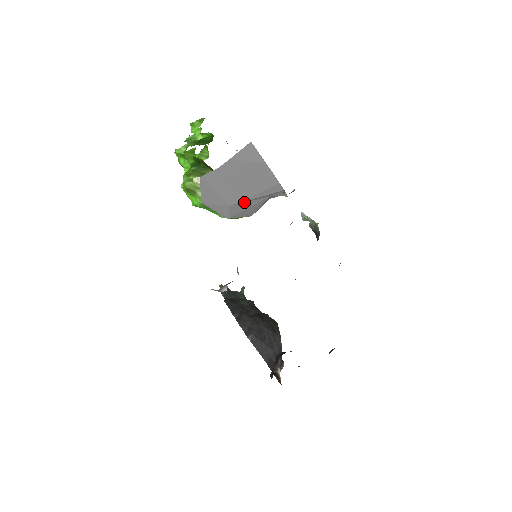
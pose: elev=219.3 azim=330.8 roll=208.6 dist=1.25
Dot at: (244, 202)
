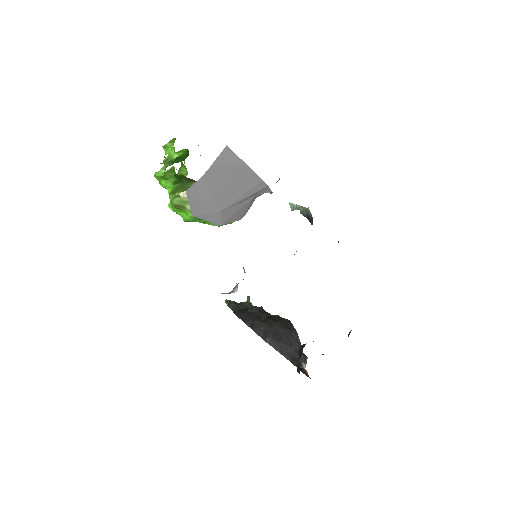
Dot at: (233, 206)
